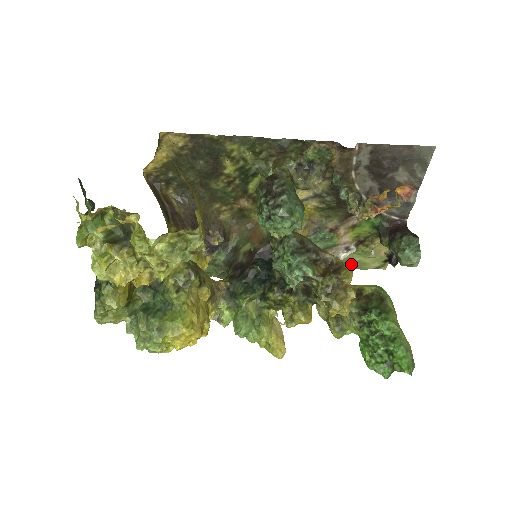
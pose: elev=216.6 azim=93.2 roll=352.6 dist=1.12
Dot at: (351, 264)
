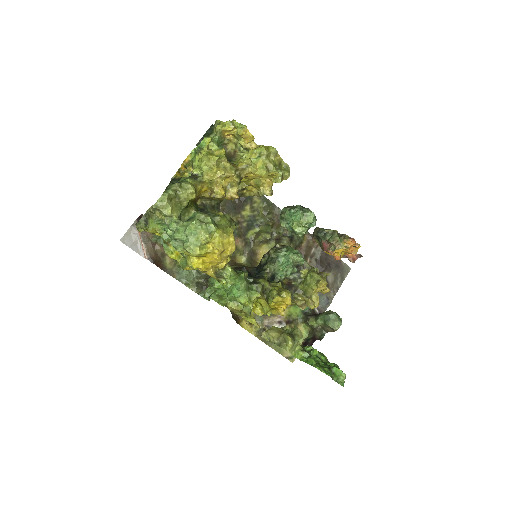
Dot at: occluded
